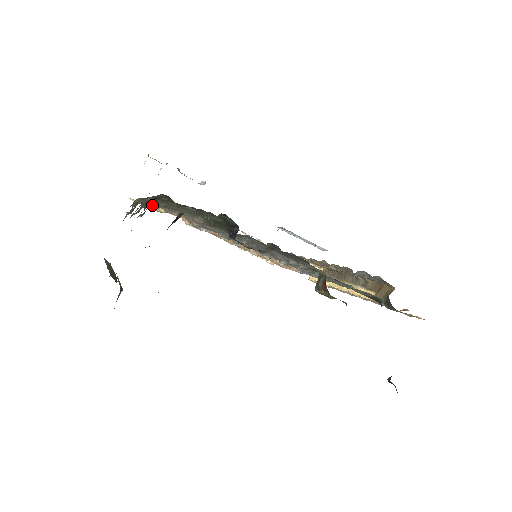
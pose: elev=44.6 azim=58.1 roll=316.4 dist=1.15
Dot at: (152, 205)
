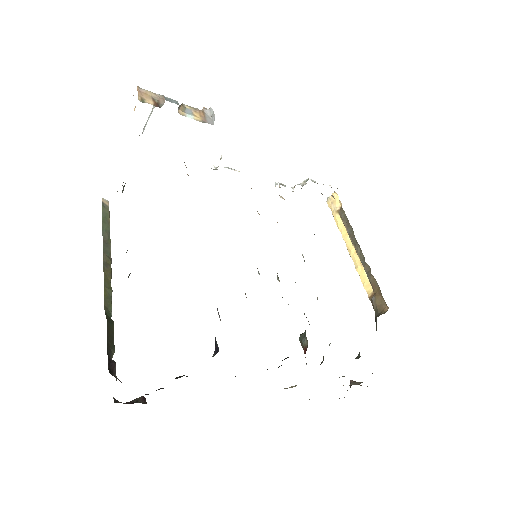
Dot at: occluded
